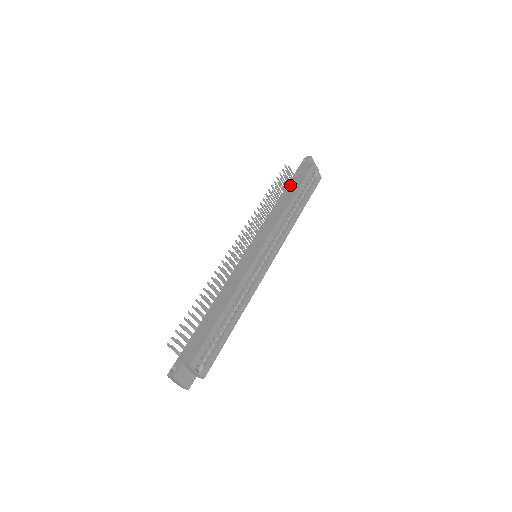
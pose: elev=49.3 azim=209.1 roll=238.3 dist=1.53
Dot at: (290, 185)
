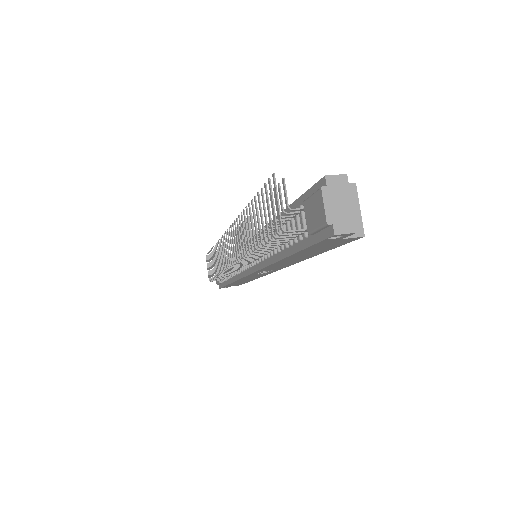
Dot at: occluded
